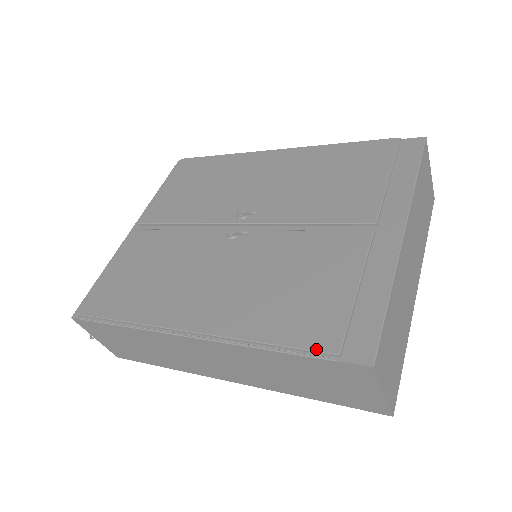
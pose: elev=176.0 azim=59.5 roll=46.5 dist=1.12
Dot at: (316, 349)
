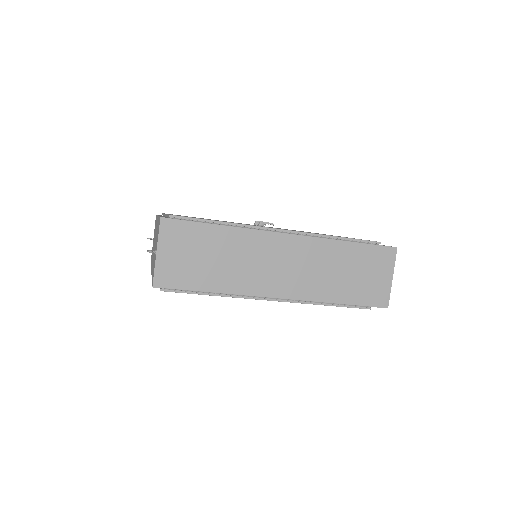
Dot at: (368, 240)
